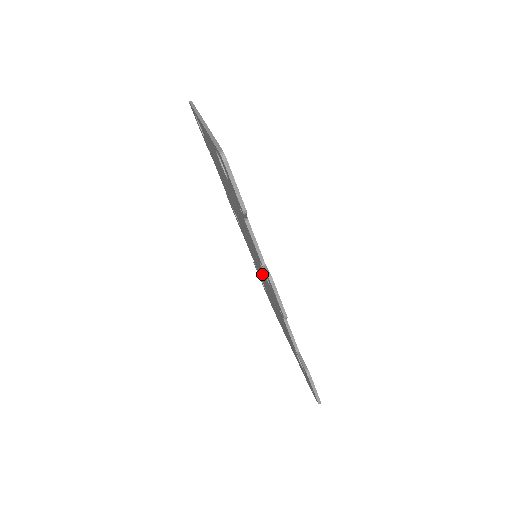
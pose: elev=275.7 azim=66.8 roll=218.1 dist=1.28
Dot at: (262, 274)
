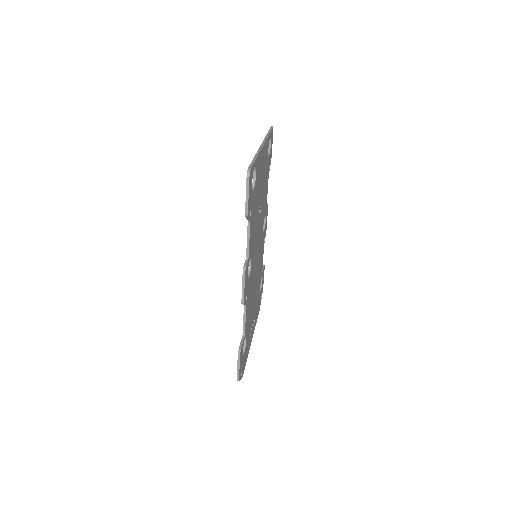
Dot at: occluded
